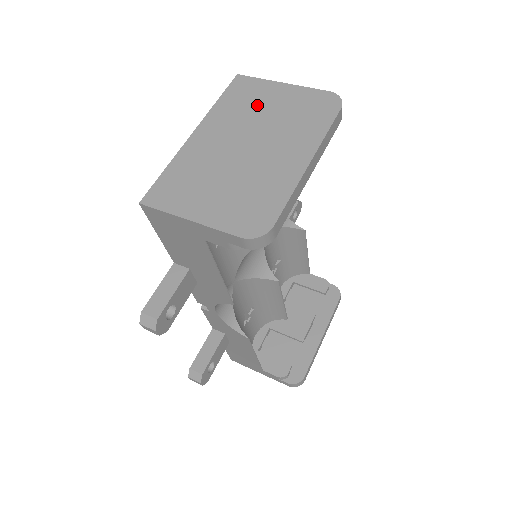
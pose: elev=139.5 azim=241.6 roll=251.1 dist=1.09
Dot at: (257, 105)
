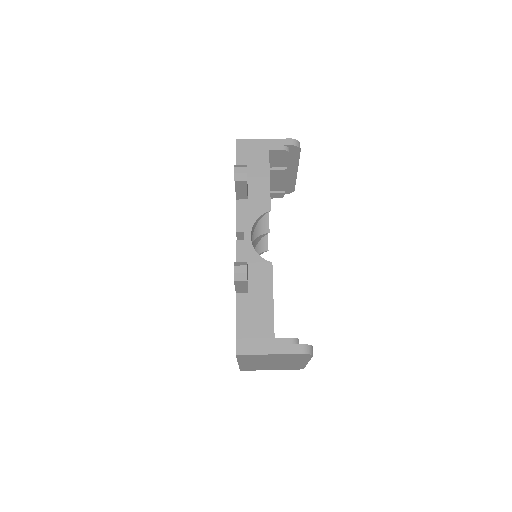
Dot at: (263, 359)
